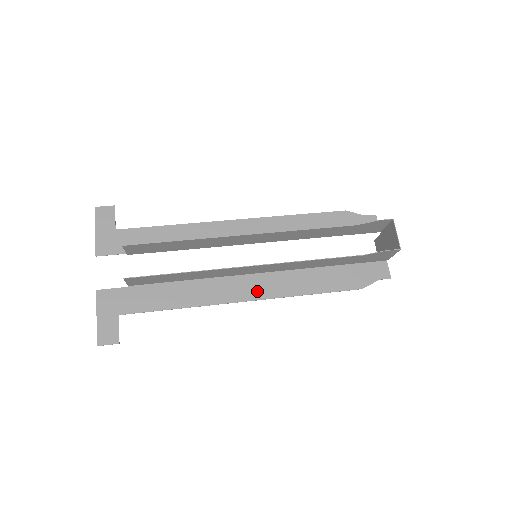
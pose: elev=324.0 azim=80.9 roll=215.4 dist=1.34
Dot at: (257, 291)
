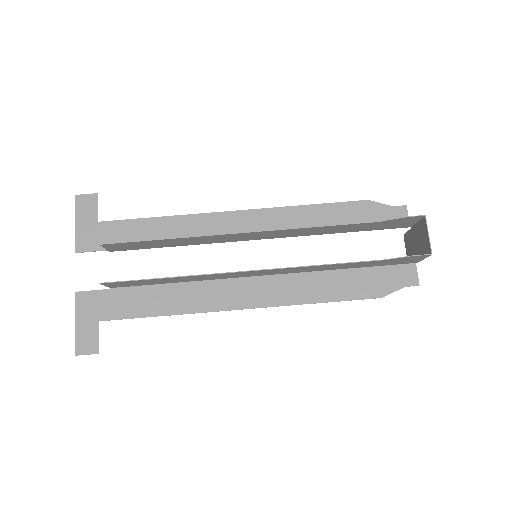
Dot at: (256, 297)
